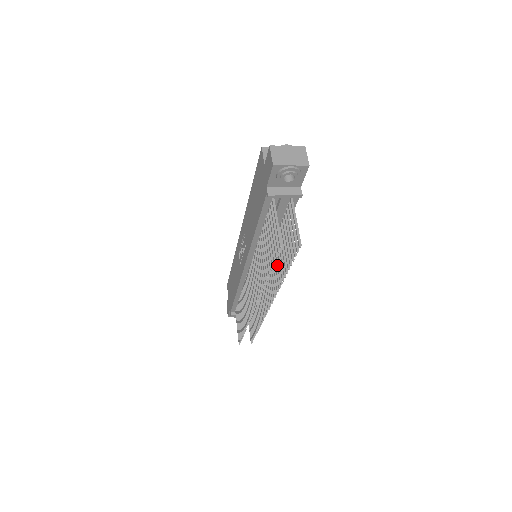
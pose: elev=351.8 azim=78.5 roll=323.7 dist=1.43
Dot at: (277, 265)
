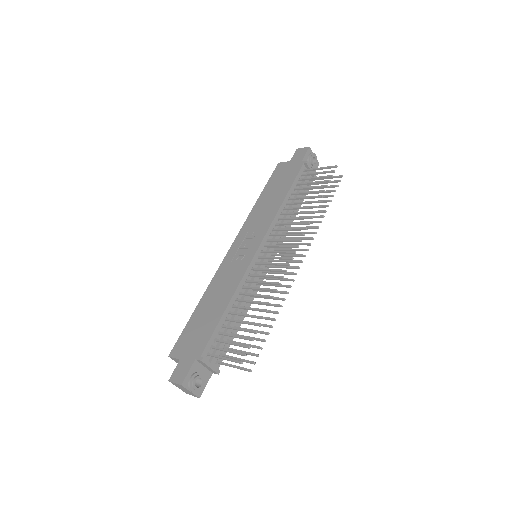
Dot at: (306, 221)
